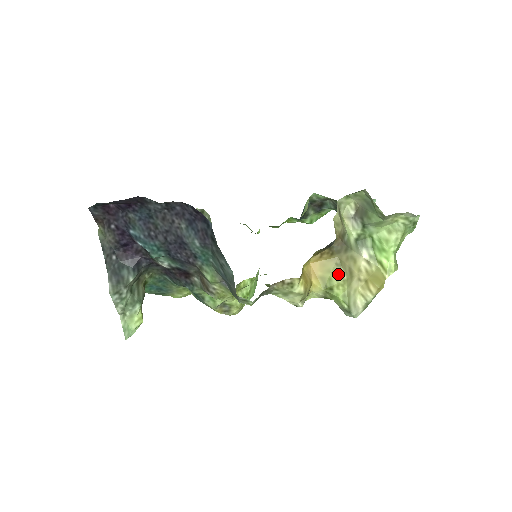
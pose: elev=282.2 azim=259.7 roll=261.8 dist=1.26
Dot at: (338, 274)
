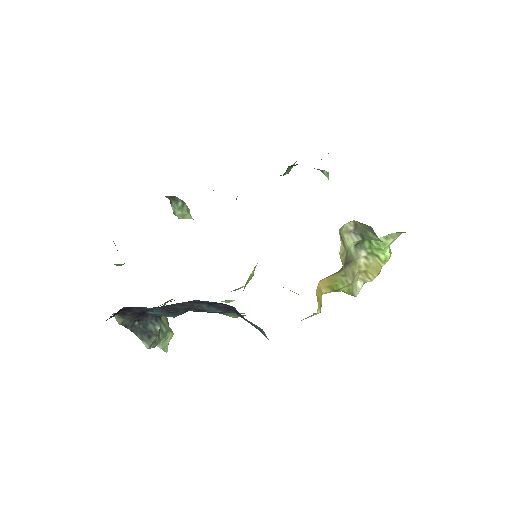
Dot at: (344, 281)
